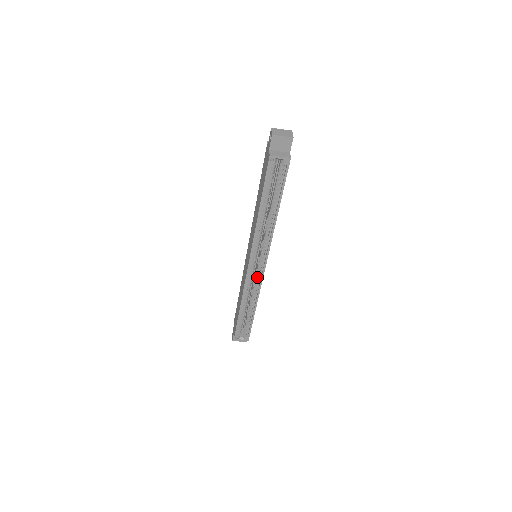
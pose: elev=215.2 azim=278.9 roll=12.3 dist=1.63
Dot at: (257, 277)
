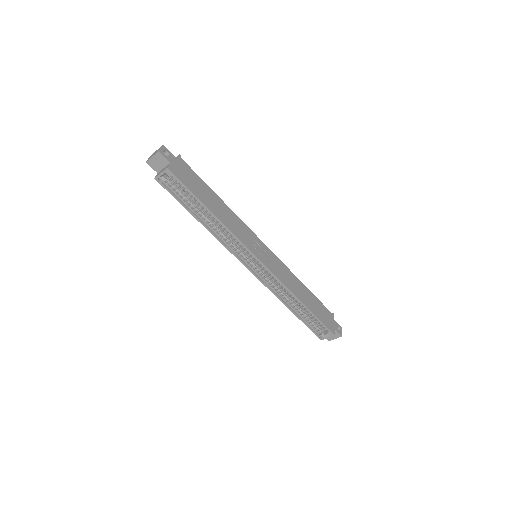
Dot at: (270, 274)
